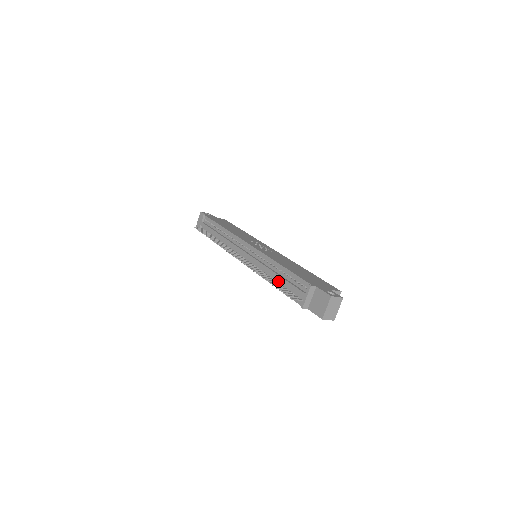
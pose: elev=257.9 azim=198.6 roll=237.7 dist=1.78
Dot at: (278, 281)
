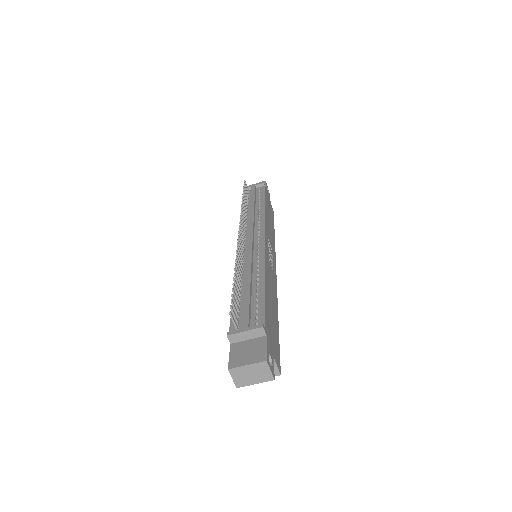
Dot at: (243, 290)
